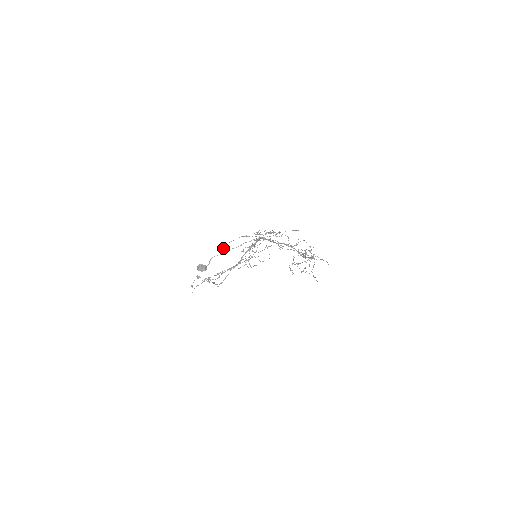
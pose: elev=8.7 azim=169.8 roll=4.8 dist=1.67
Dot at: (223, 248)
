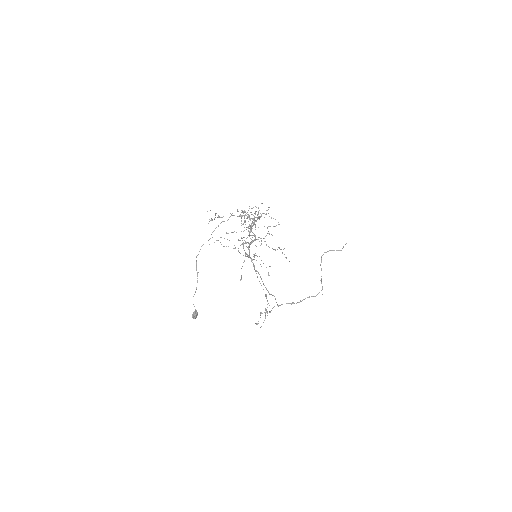
Dot at: occluded
